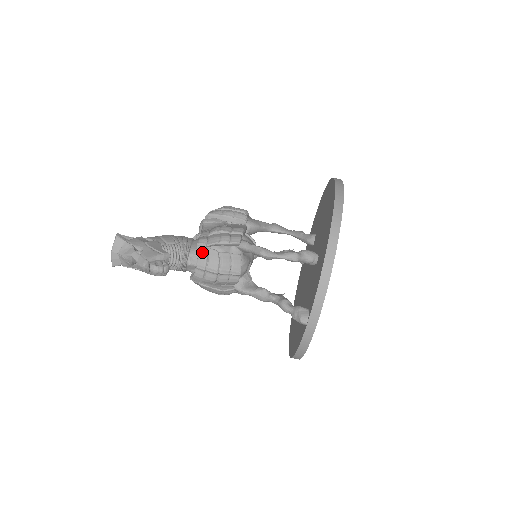
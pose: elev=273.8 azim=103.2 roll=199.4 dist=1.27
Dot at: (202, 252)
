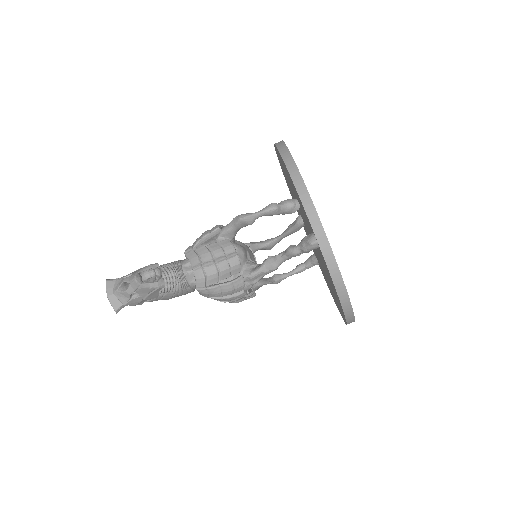
Dot at: (191, 255)
